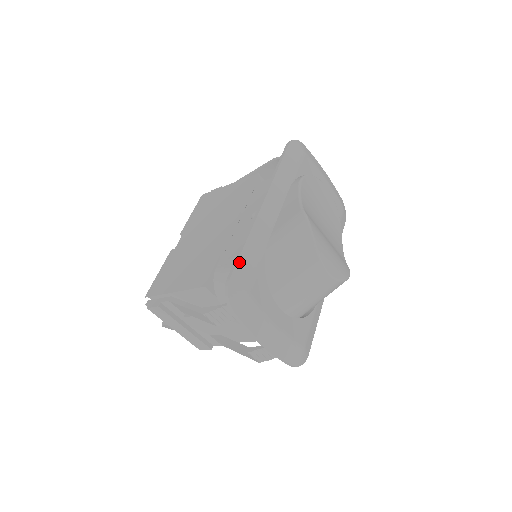
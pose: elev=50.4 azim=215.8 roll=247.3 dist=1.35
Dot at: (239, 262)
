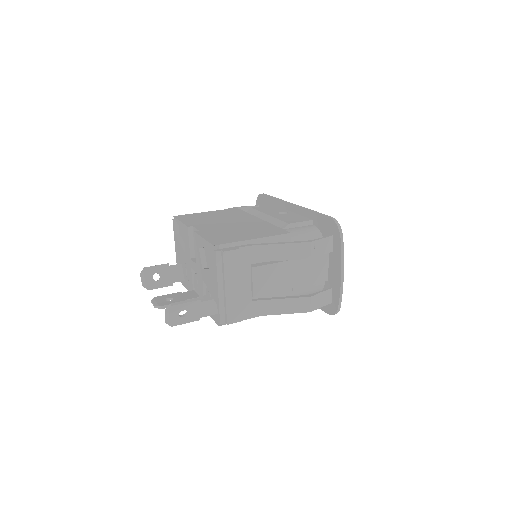
Dot at: occluded
